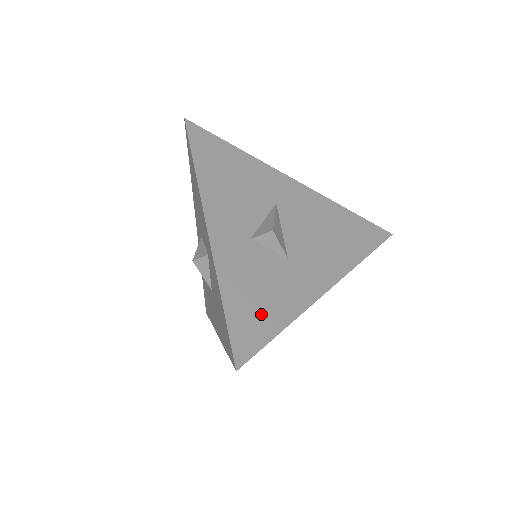
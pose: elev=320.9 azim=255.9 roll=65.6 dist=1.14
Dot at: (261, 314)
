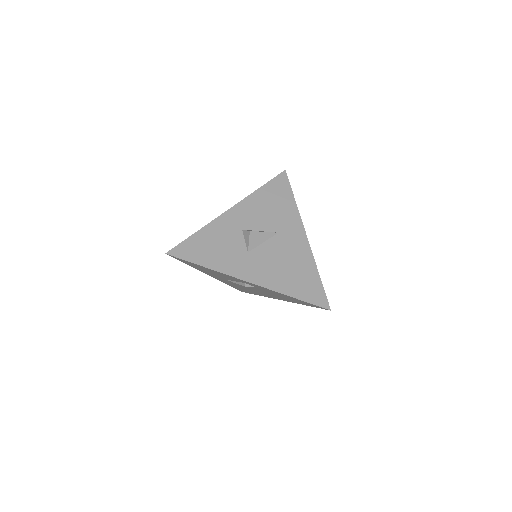
Dot at: (203, 252)
